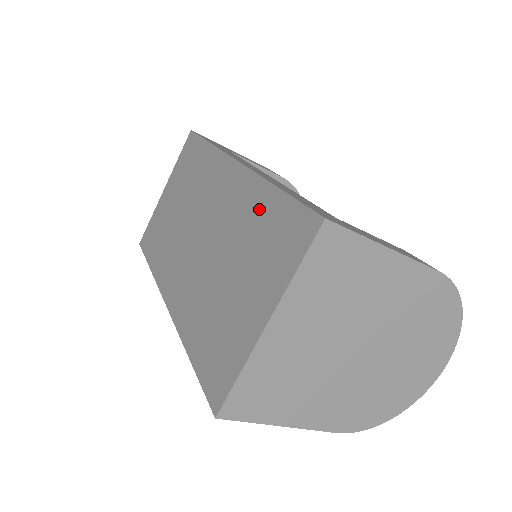
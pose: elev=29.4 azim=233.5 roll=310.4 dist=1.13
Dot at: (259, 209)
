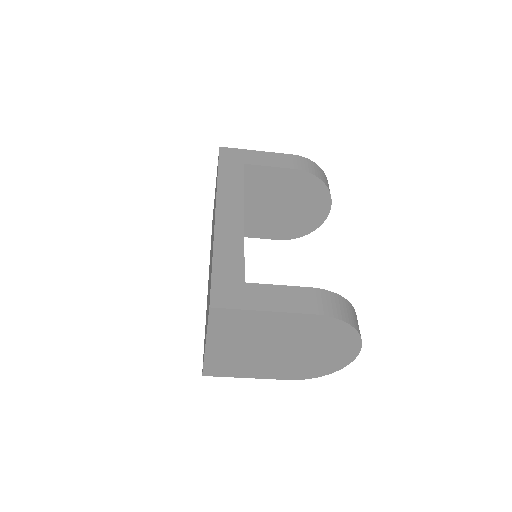
Dot at: occluded
